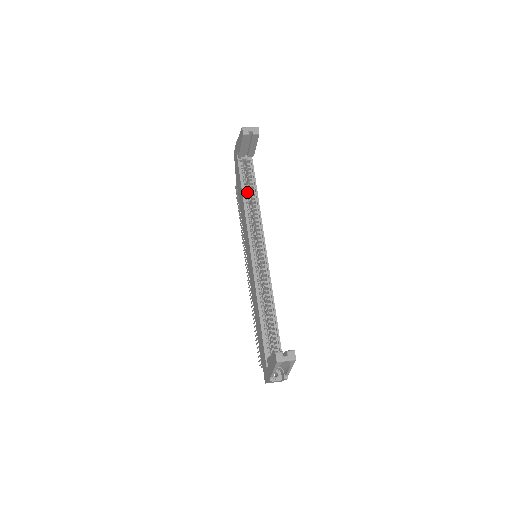
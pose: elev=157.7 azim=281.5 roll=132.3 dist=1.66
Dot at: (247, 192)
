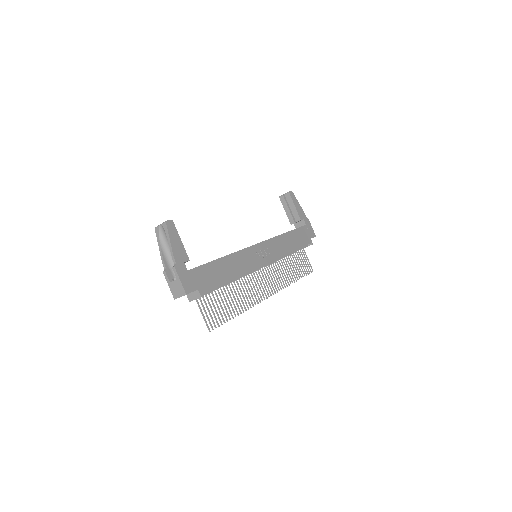
Dot at: occluded
